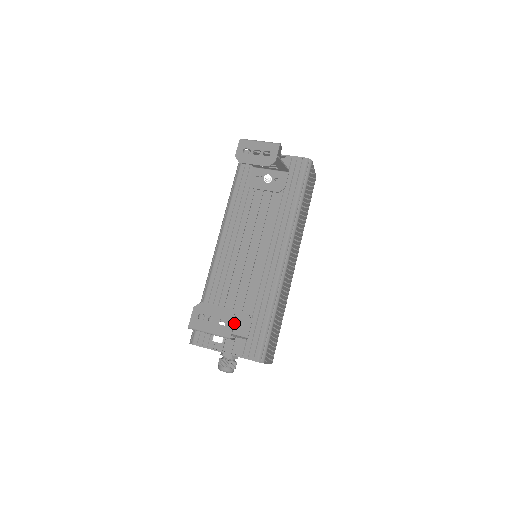
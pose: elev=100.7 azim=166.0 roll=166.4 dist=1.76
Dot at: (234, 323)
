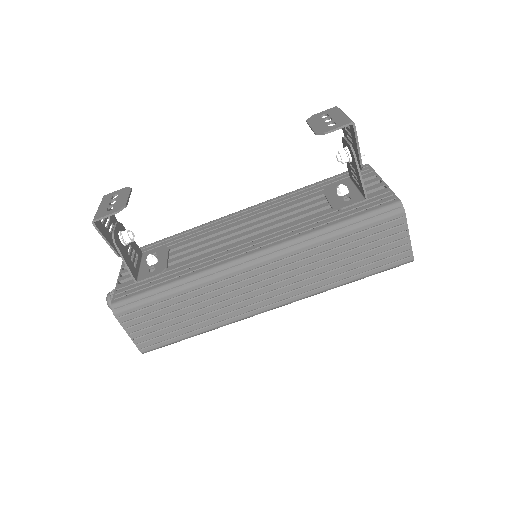
Dot at: (111, 215)
